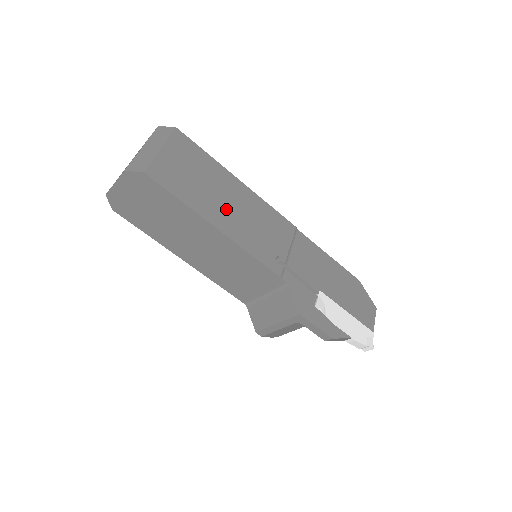
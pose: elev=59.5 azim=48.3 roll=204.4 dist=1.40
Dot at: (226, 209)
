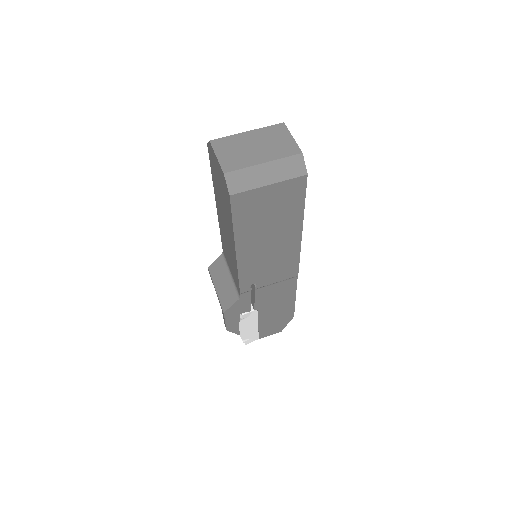
Dot at: (261, 244)
